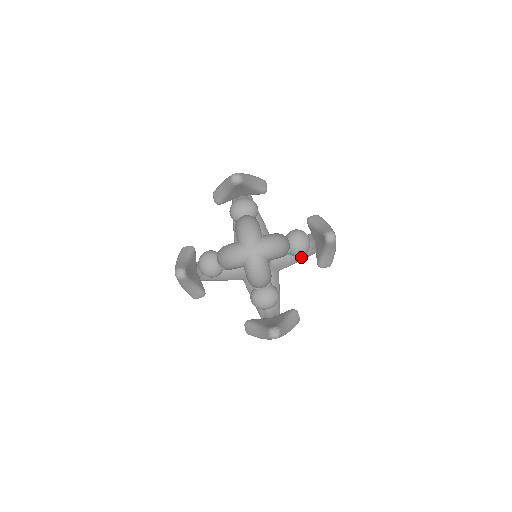
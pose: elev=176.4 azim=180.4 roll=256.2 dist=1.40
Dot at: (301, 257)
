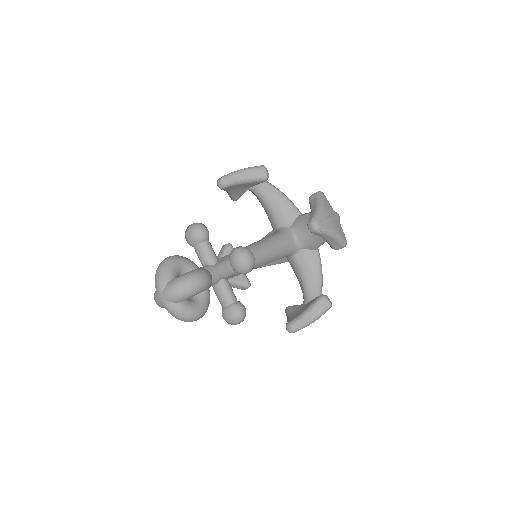
Dot at: occluded
